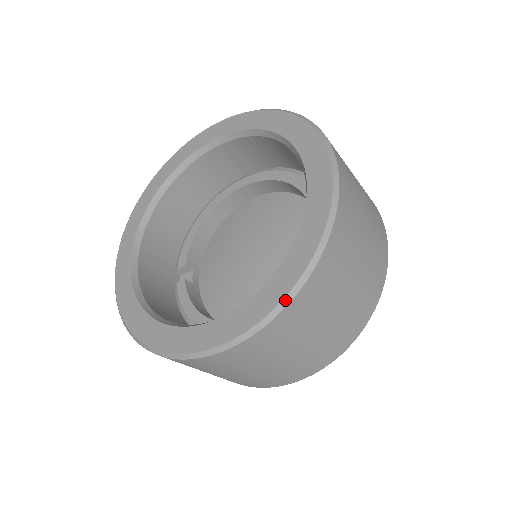
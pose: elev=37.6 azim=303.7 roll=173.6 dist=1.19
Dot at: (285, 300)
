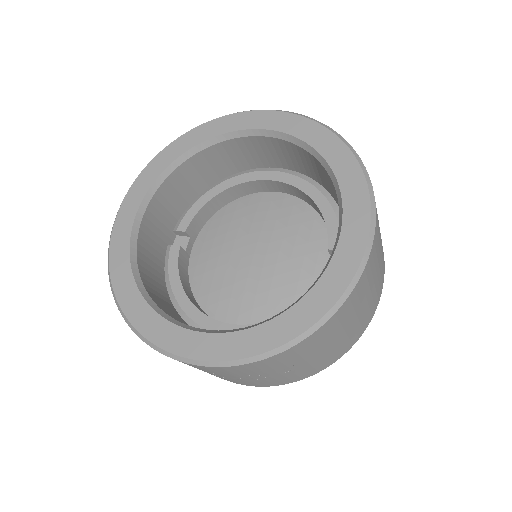
Dot at: (271, 352)
